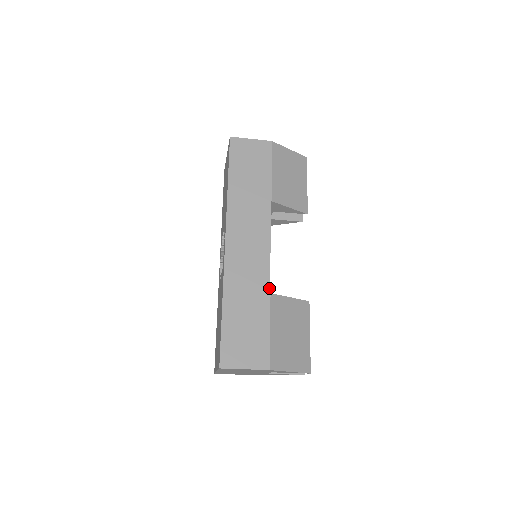
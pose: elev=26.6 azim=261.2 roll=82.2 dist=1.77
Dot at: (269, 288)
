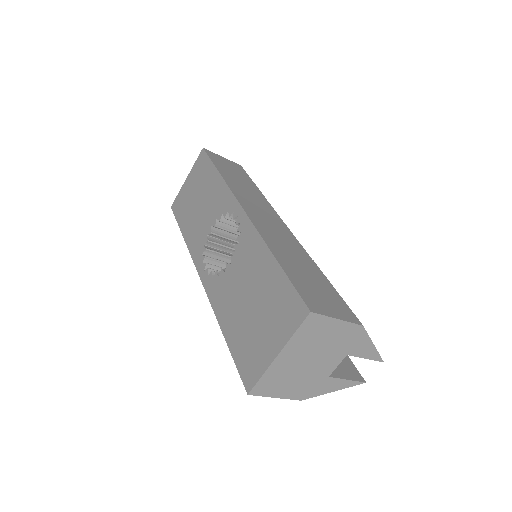
Dot at: occluded
